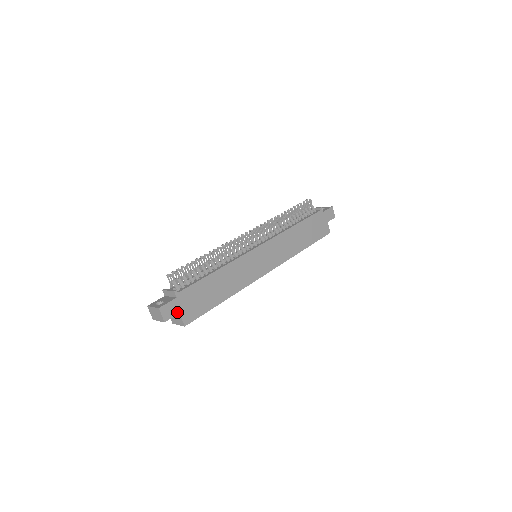
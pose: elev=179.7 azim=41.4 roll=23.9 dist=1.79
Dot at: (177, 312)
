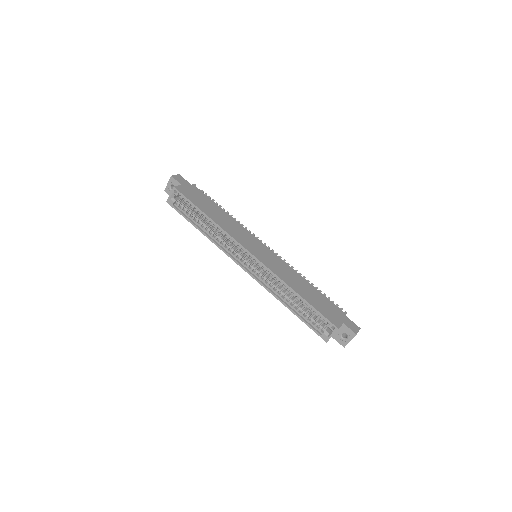
Dot at: (182, 184)
